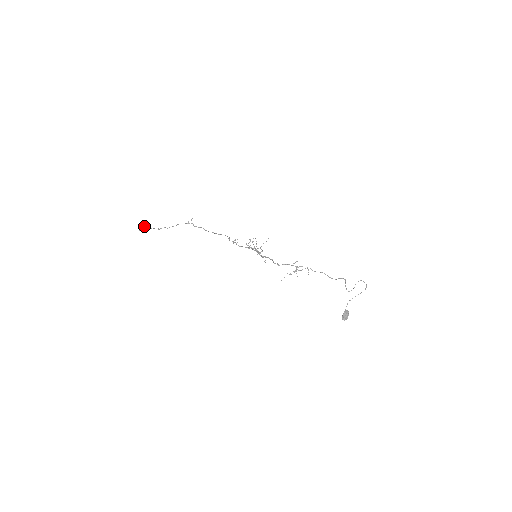
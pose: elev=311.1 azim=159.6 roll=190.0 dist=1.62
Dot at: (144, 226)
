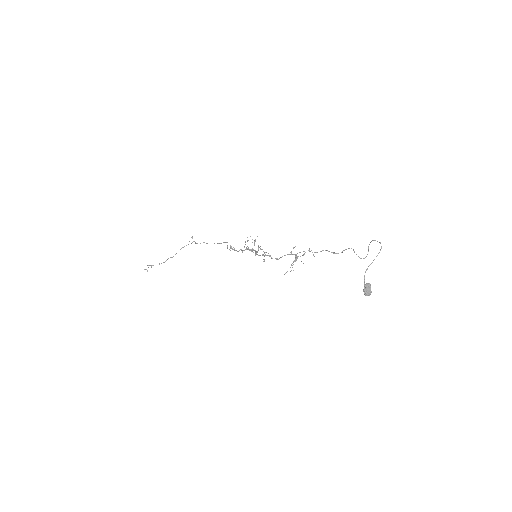
Dot at: occluded
